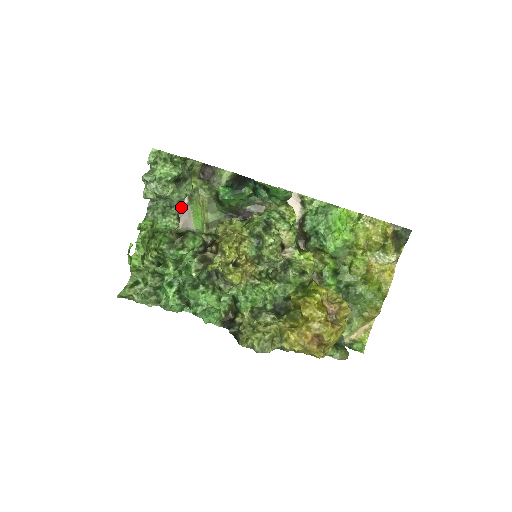
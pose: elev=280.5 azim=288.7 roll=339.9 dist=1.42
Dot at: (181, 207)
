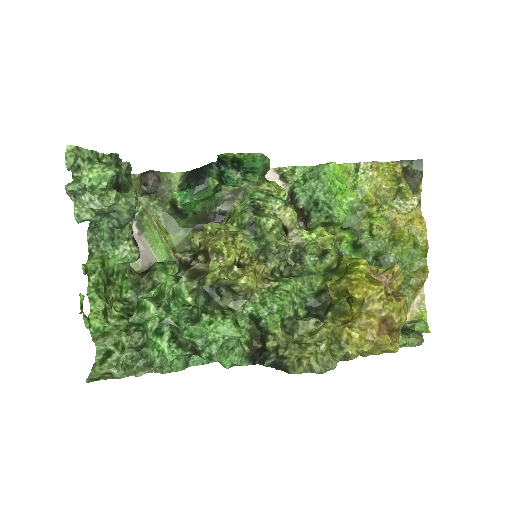
Dot at: occluded
